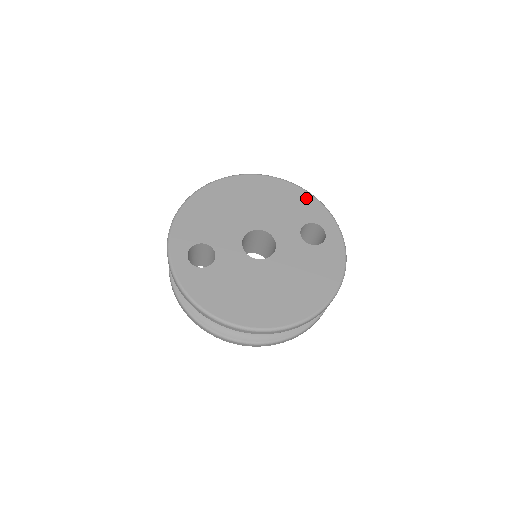
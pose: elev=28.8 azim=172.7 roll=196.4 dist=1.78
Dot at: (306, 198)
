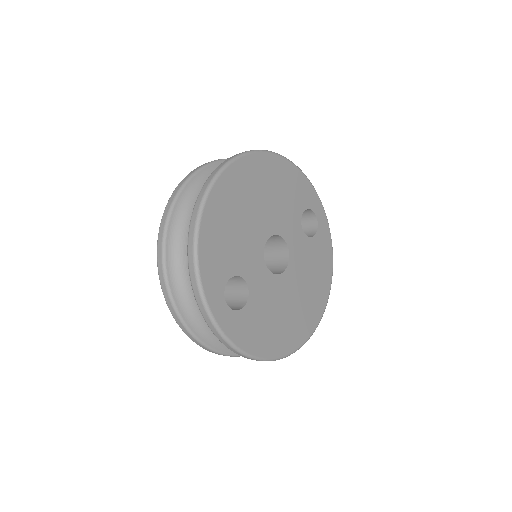
Dot at: (298, 177)
